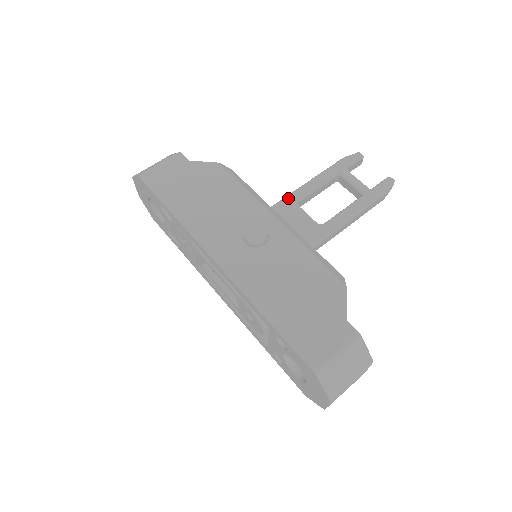
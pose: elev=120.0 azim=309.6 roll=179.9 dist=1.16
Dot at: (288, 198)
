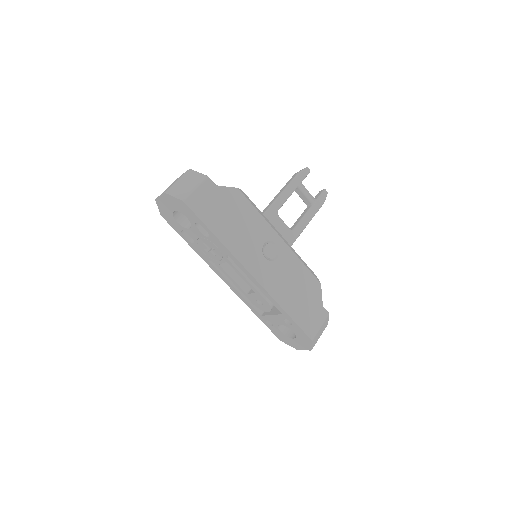
Dot at: (271, 209)
